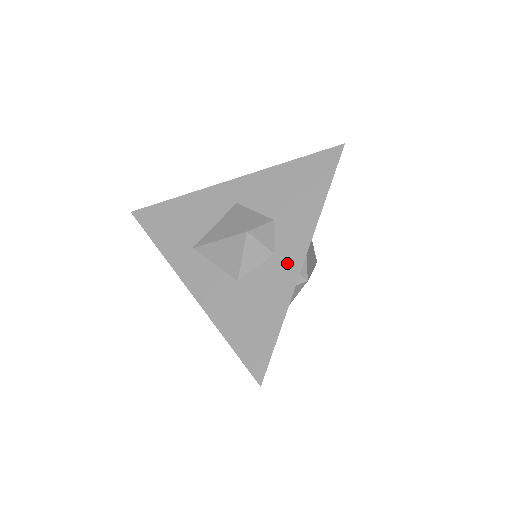
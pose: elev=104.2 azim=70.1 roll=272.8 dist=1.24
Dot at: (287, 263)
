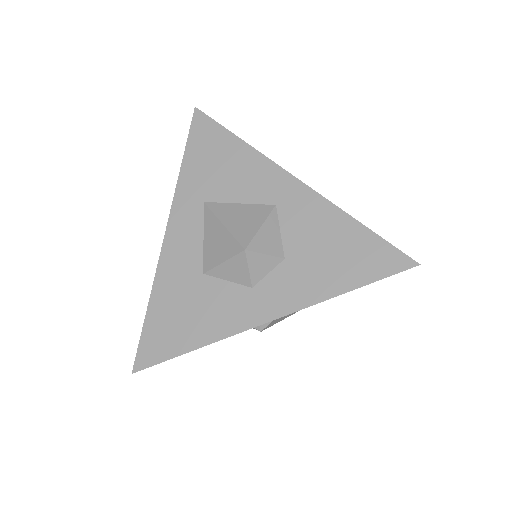
Dot at: (252, 308)
